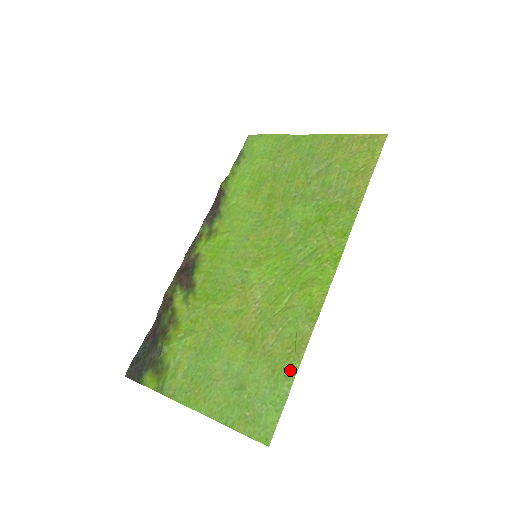
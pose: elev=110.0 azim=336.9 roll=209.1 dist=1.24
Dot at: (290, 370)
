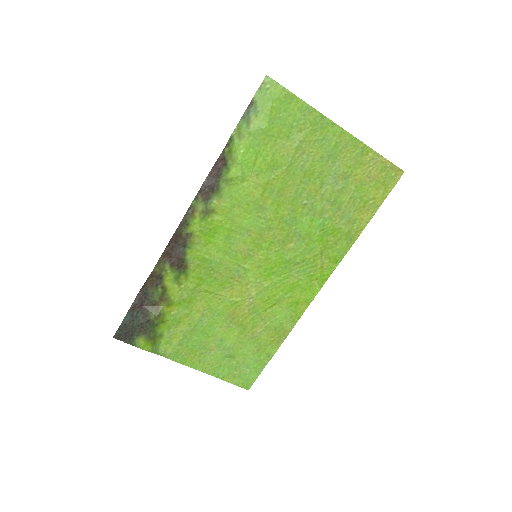
Dot at: (271, 351)
